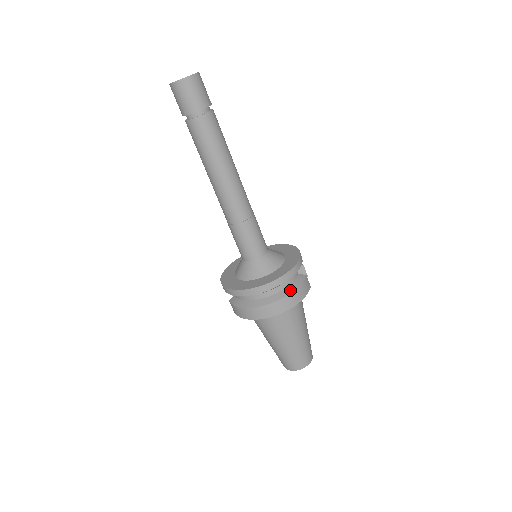
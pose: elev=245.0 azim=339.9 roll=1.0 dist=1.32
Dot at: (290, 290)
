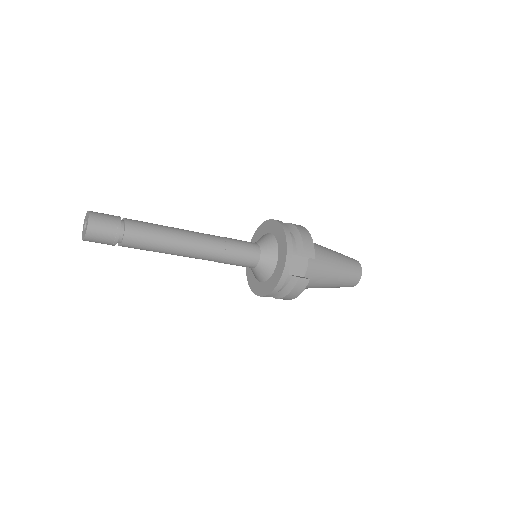
Dot at: (284, 294)
